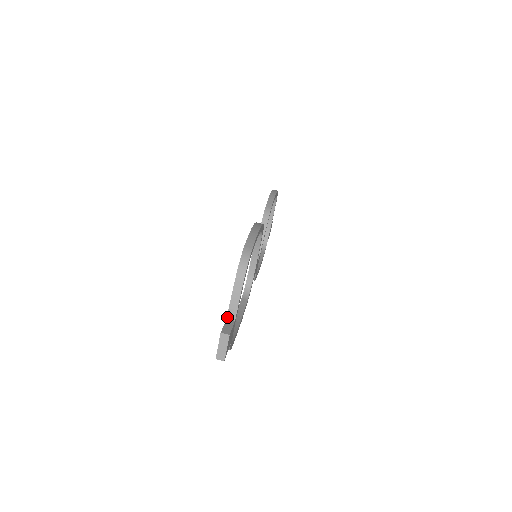
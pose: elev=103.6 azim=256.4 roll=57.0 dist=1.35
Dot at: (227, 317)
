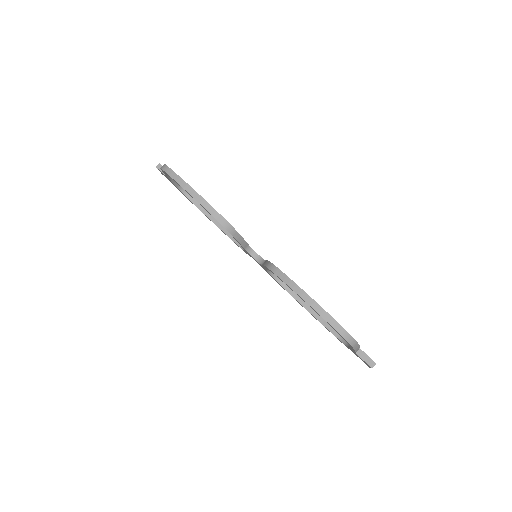
Dot at: (355, 353)
